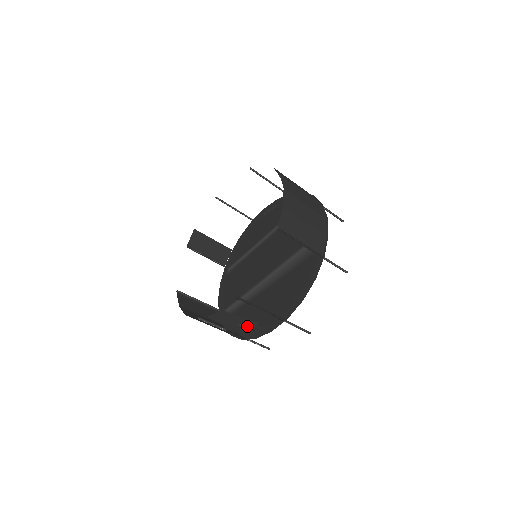
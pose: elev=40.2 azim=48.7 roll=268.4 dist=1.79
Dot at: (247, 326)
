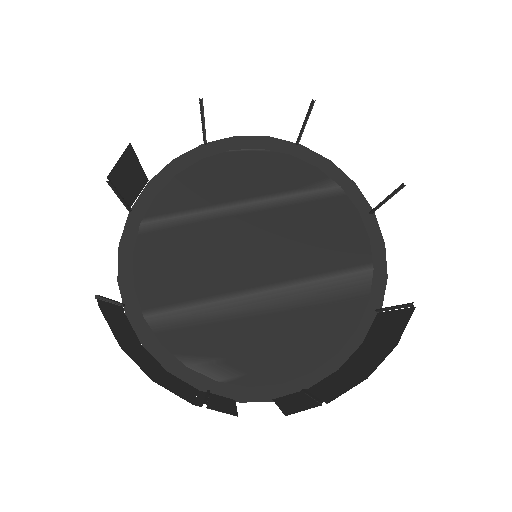
Dot at: (215, 371)
